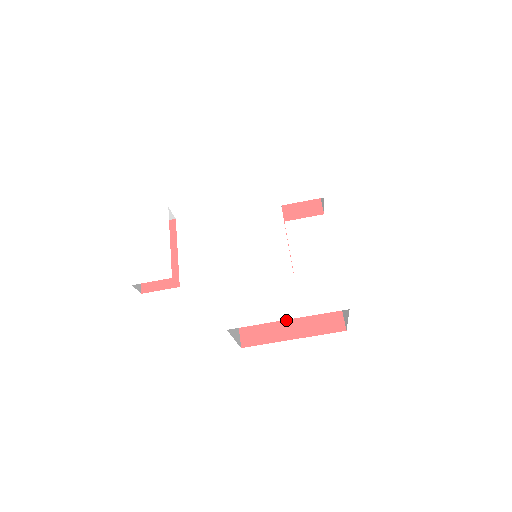
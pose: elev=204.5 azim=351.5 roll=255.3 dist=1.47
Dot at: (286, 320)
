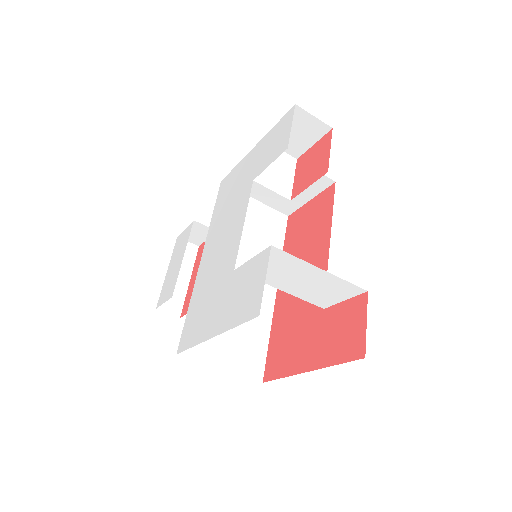
Dot at: (306, 343)
